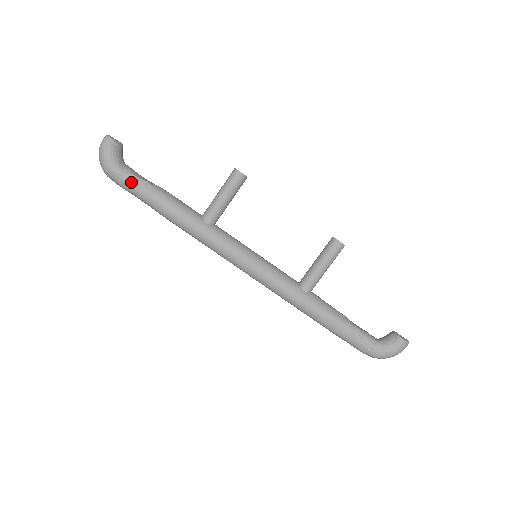
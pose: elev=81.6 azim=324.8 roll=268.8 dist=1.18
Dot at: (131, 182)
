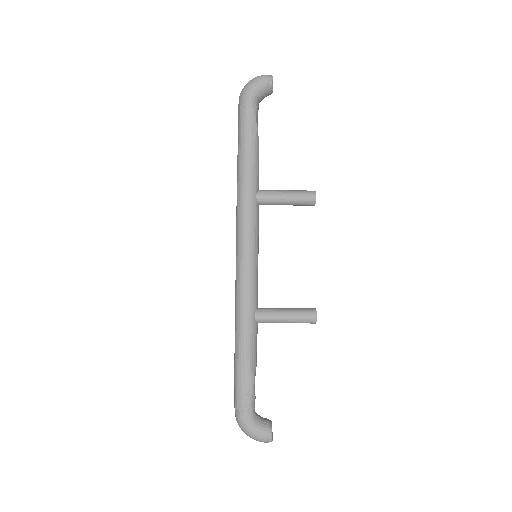
Dot at: (249, 116)
